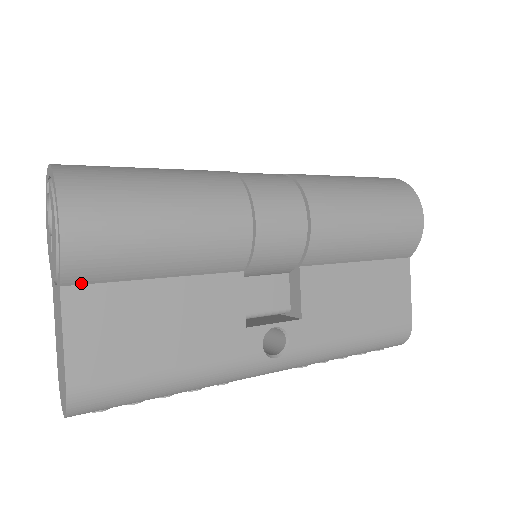
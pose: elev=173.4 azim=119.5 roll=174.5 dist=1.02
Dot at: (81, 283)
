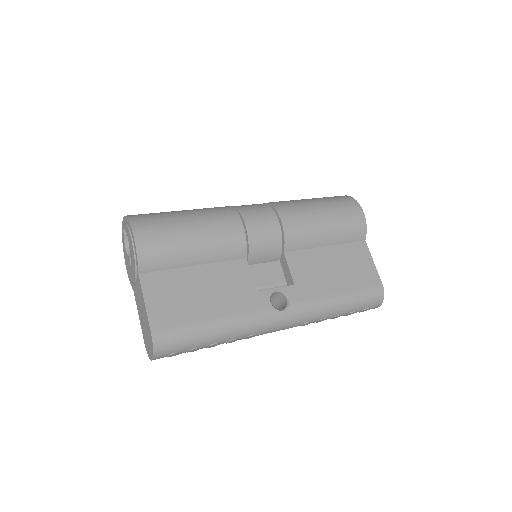
Dot at: (150, 271)
